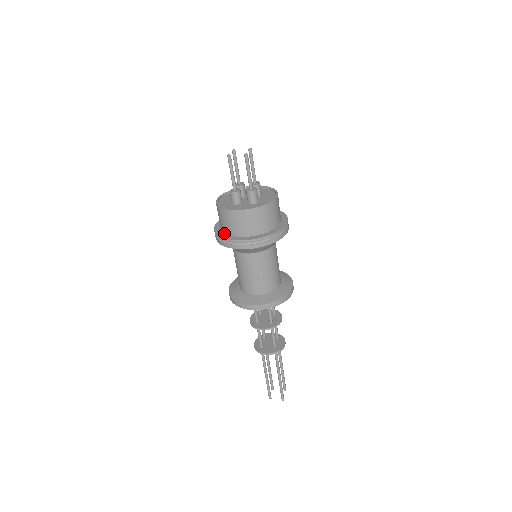
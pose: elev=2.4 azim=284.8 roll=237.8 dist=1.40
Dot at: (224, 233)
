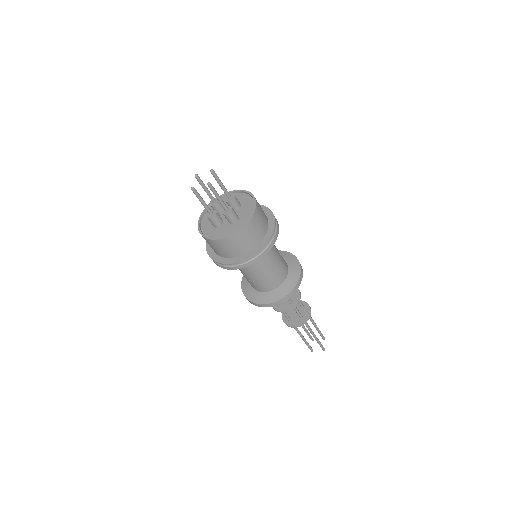
Dot at: (216, 254)
